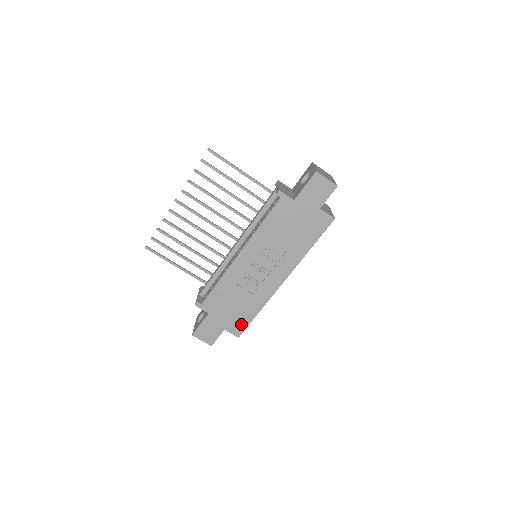
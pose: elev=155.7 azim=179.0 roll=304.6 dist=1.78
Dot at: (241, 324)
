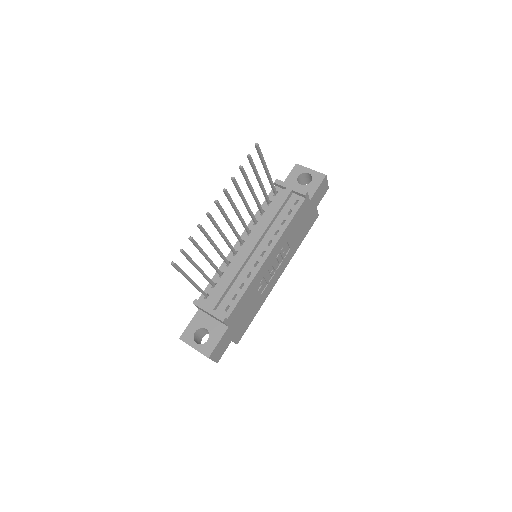
Dot at: (244, 329)
